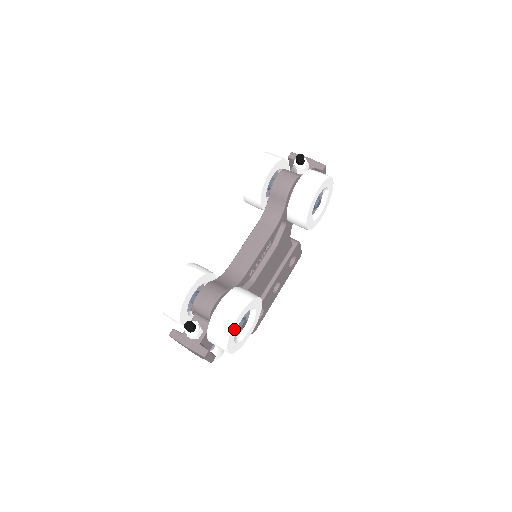
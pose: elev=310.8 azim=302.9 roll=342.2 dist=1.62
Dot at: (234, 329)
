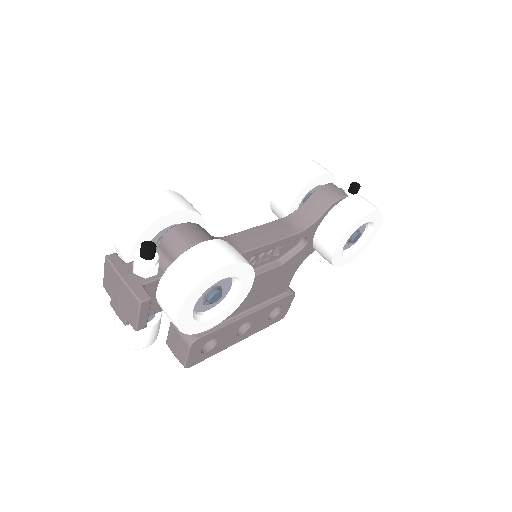
Dot at: (210, 281)
